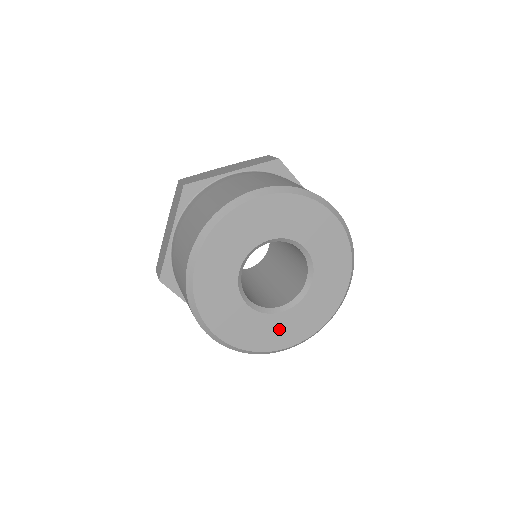
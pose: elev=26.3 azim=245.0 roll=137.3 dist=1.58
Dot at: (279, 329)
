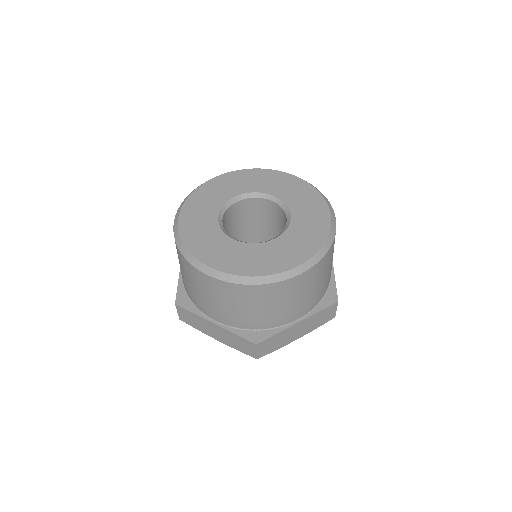
Dot at: (275, 254)
